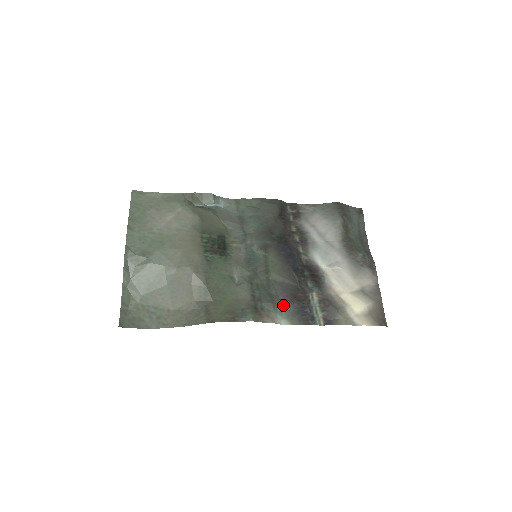
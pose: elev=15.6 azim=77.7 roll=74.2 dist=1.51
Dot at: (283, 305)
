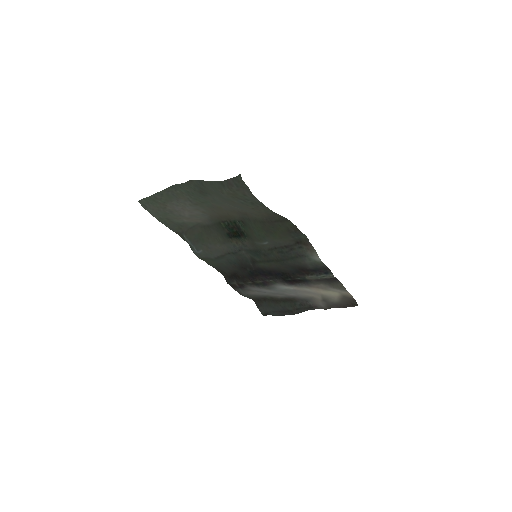
Dot at: (304, 263)
